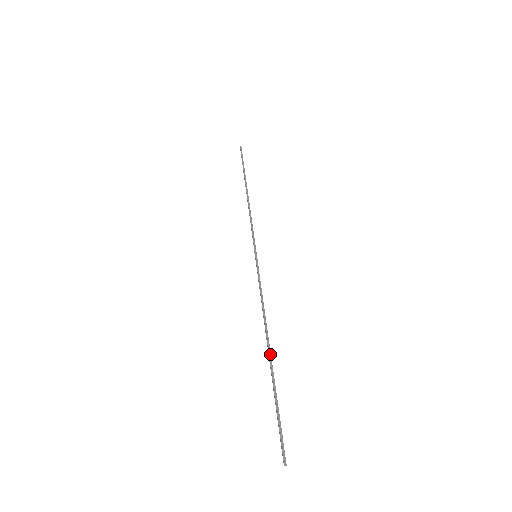
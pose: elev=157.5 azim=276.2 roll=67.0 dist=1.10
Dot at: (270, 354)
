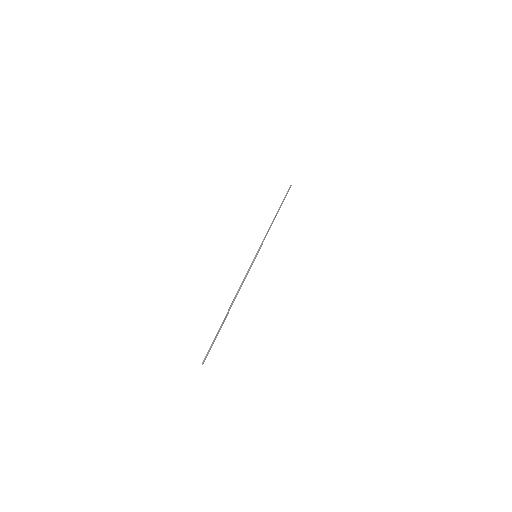
Dot at: occluded
